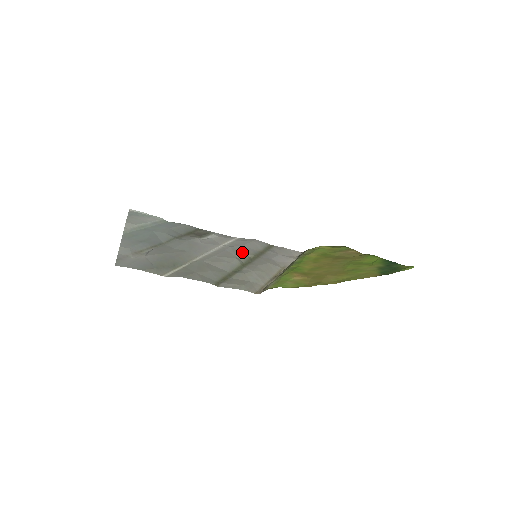
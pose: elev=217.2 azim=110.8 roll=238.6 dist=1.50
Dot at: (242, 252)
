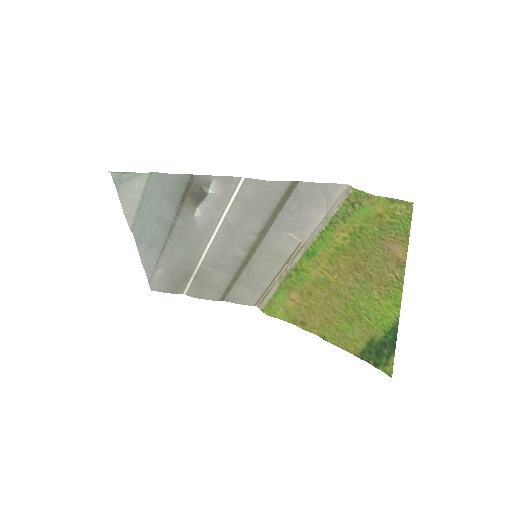
Dot at: (245, 234)
